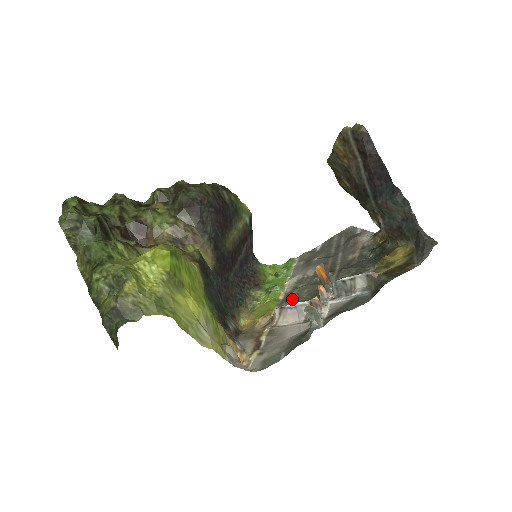
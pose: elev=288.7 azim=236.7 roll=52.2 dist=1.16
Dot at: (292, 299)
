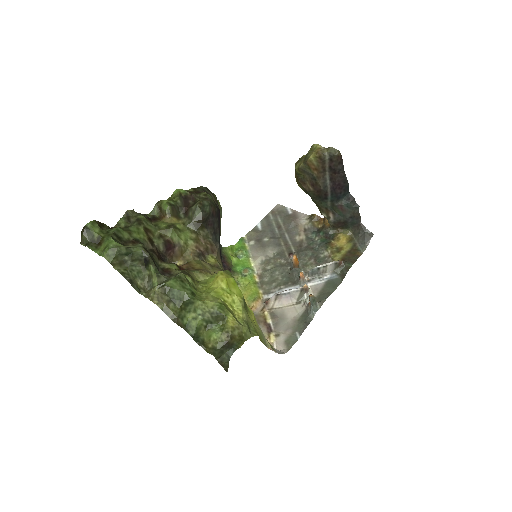
Dot at: (270, 281)
